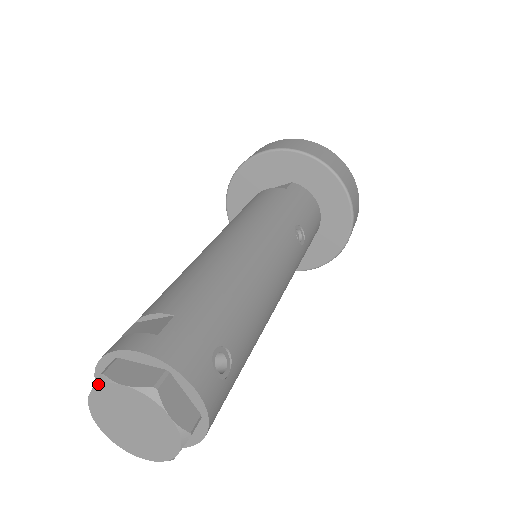
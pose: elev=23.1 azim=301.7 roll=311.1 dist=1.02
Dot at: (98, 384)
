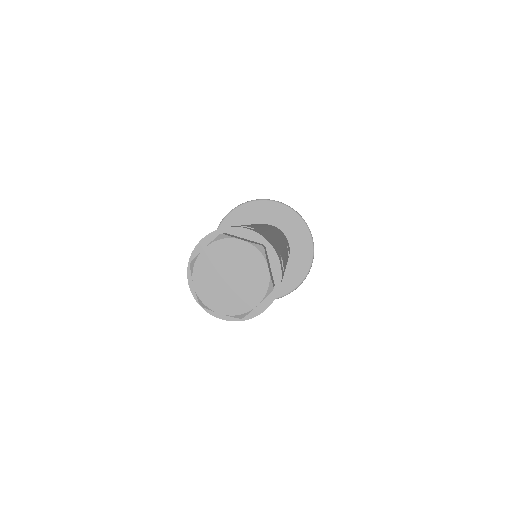
Dot at: (218, 239)
